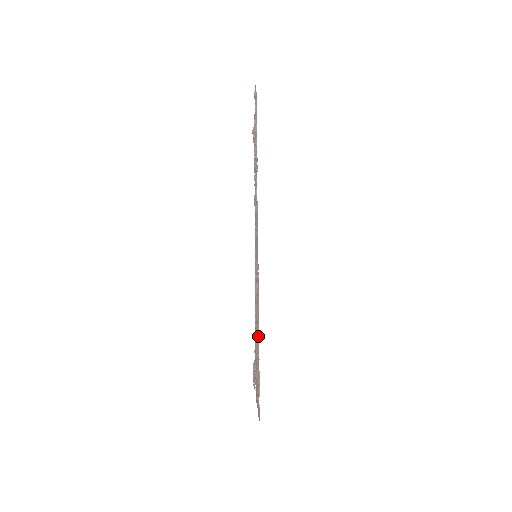
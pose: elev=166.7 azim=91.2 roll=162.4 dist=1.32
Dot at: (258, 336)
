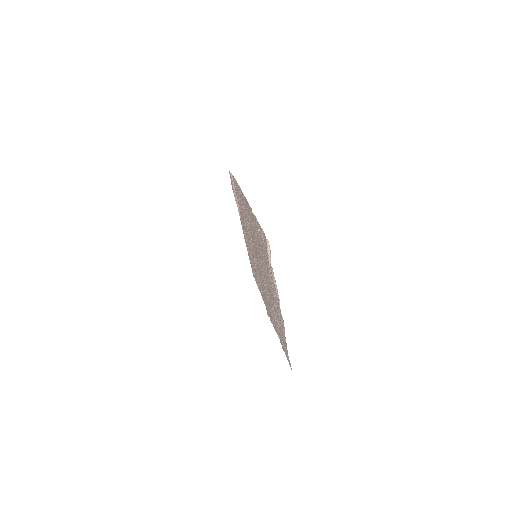
Dot at: (258, 287)
